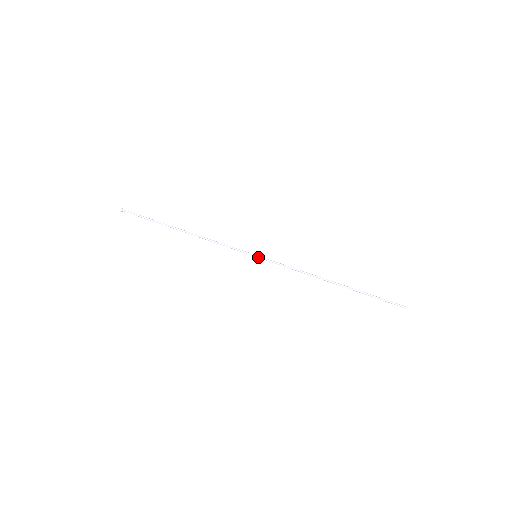
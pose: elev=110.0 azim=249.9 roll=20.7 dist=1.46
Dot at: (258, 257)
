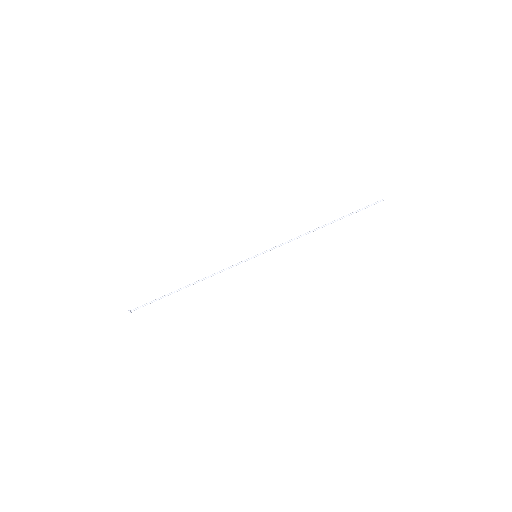
Dot at: occluded
